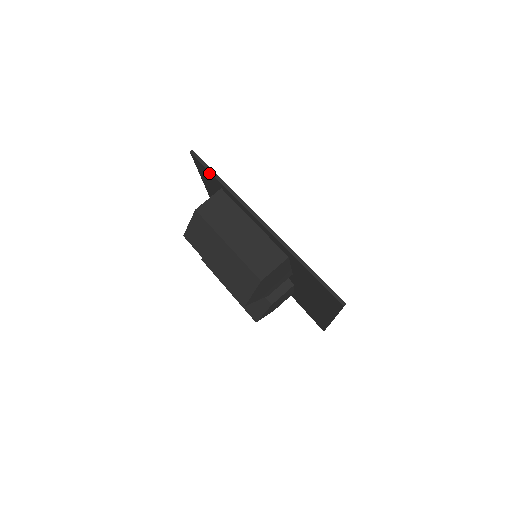
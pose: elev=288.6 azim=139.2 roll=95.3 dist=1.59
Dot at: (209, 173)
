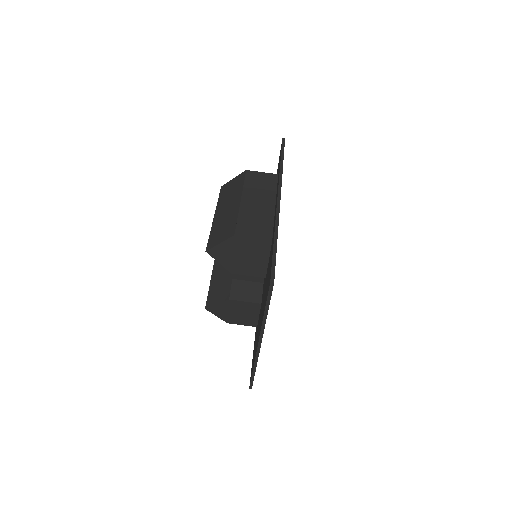
Dot at: (280, 157)
